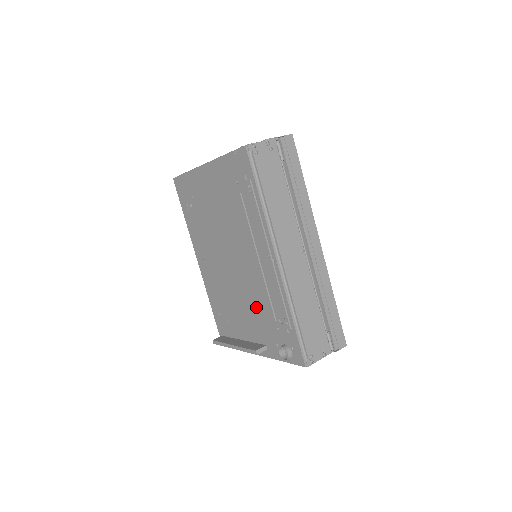
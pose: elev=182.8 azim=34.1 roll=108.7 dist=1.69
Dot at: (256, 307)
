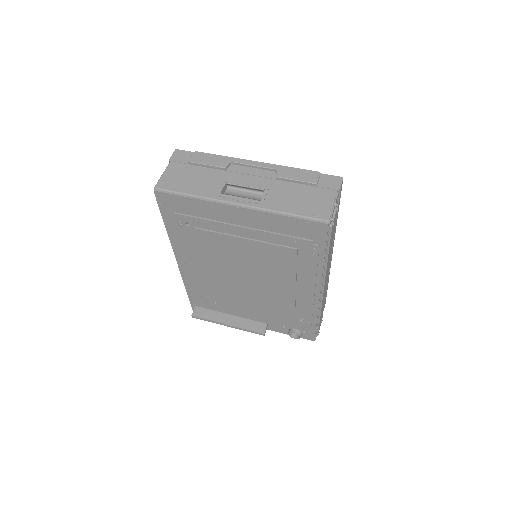
Dot at: (271, 308)
